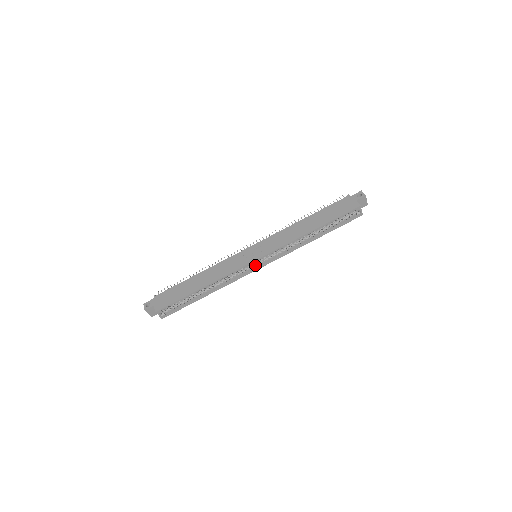
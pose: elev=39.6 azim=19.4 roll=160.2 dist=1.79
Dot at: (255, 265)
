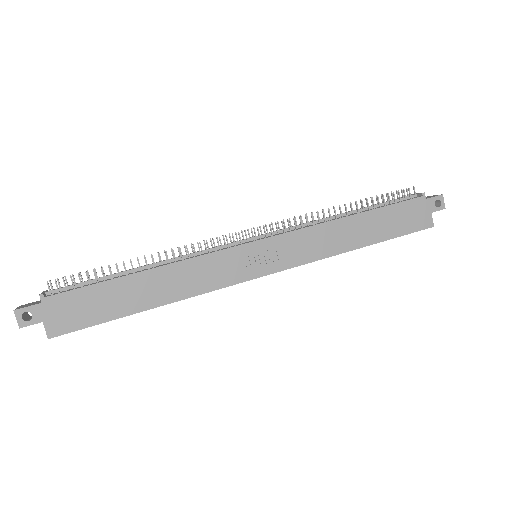
Dot at: occluded
